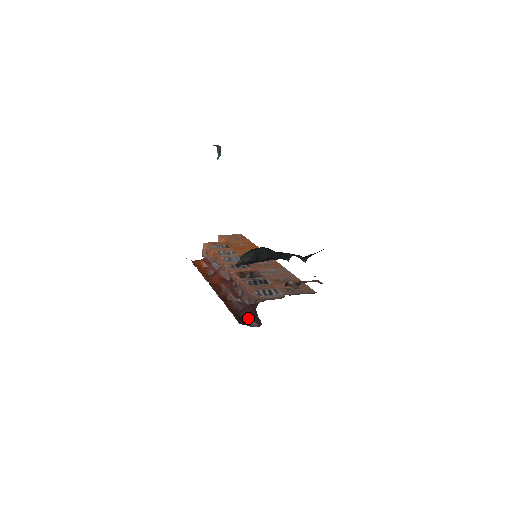
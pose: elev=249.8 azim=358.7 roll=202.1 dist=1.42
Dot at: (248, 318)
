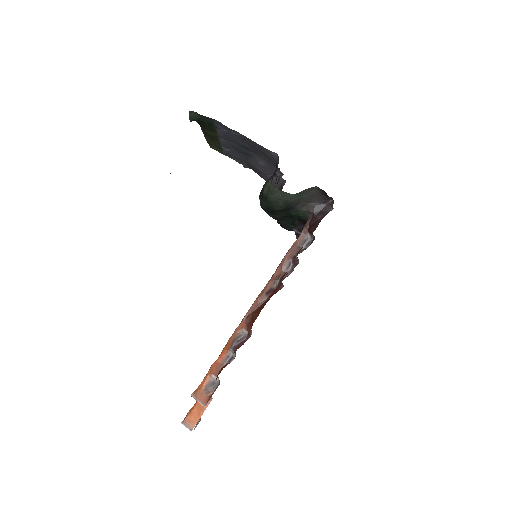
Dot at: occluded
